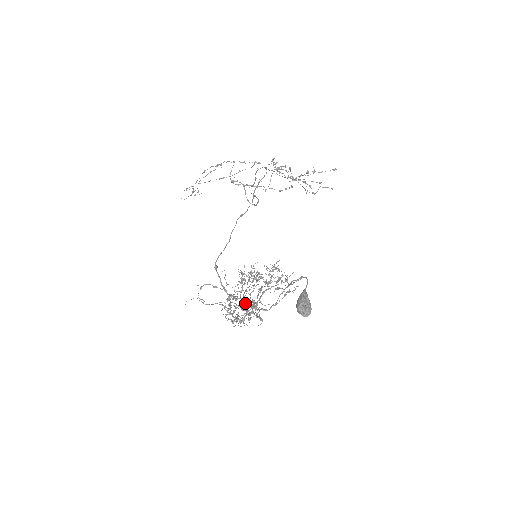
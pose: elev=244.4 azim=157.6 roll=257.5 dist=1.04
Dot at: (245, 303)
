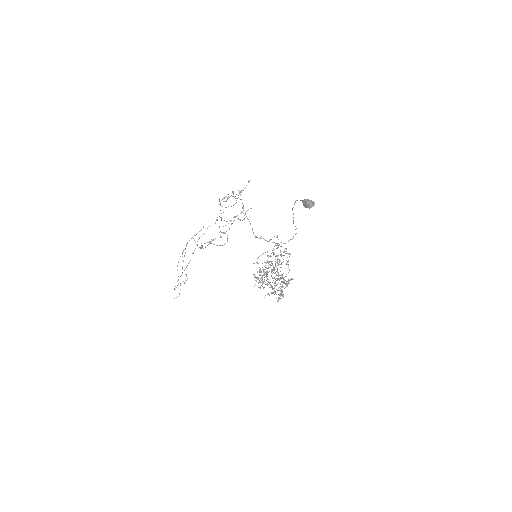
Dot at: occluded
